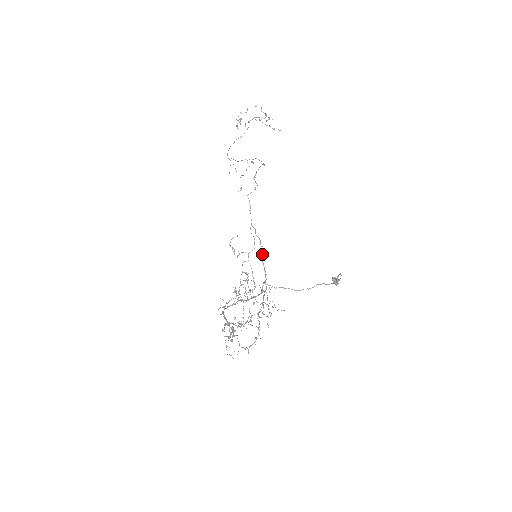
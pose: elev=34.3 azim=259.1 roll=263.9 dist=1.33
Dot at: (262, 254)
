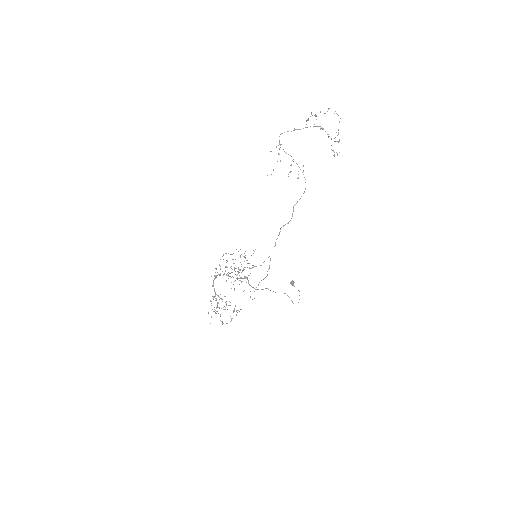
Dot at: occluded
